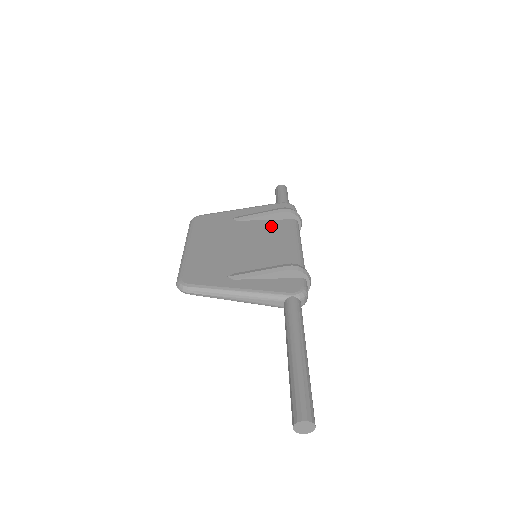
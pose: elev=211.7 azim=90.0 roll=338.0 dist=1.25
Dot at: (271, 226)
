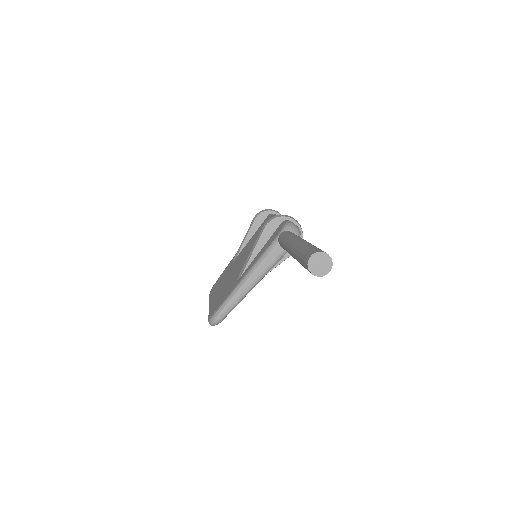
Dot at: (256, 234)
